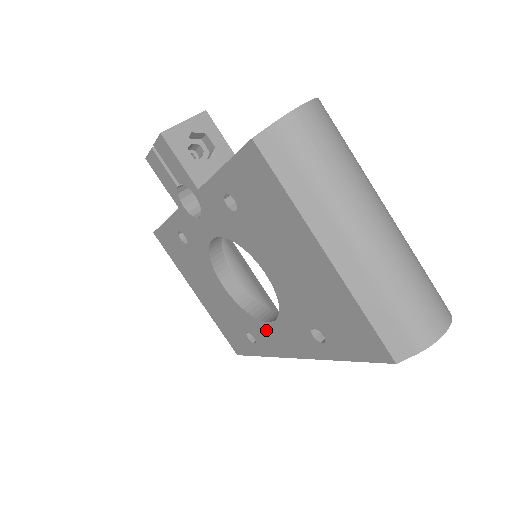
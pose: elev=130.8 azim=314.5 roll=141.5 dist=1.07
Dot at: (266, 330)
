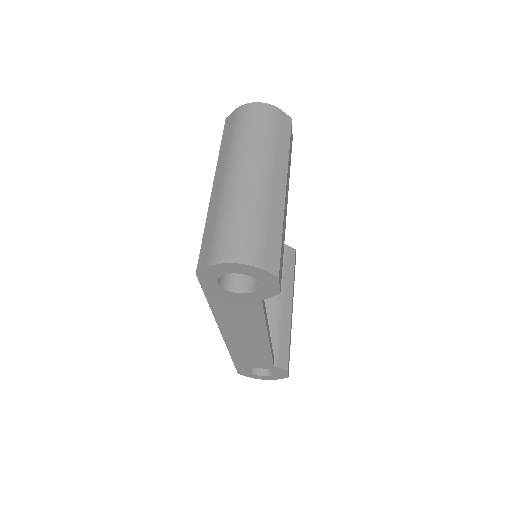
Dot at: occluded
